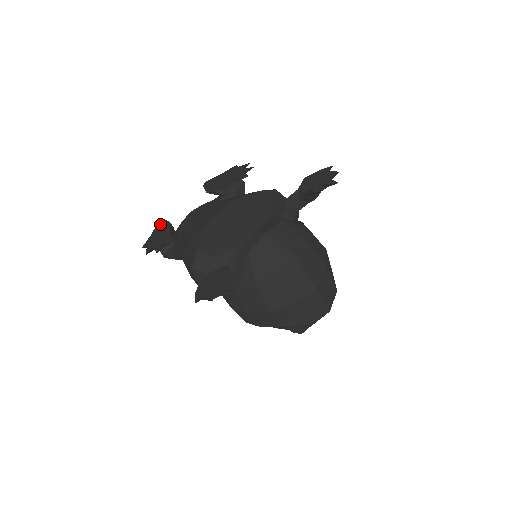
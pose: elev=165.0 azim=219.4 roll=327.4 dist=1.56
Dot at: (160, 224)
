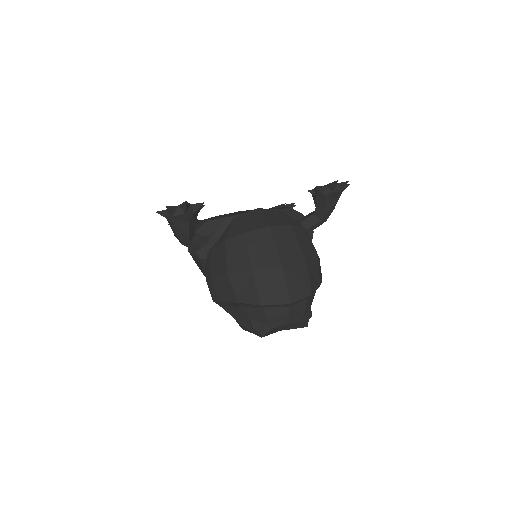
Dot at: occluded
